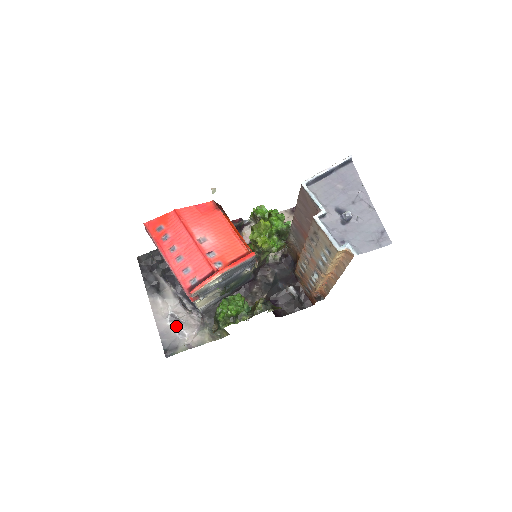
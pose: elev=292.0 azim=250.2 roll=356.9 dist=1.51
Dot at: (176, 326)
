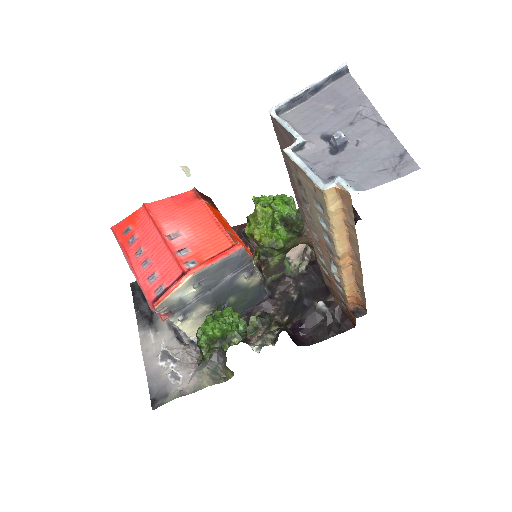
Dot at: (168, 366)
